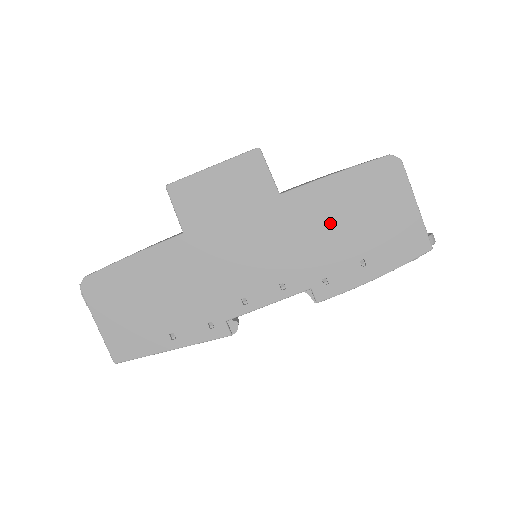
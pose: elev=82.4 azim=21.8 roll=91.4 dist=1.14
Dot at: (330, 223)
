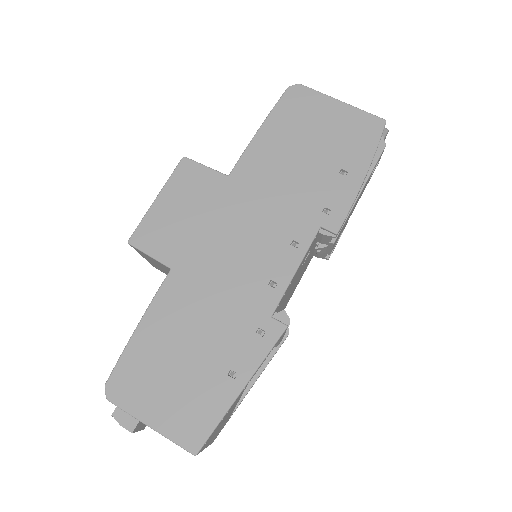
Dot at: (288, 165)
